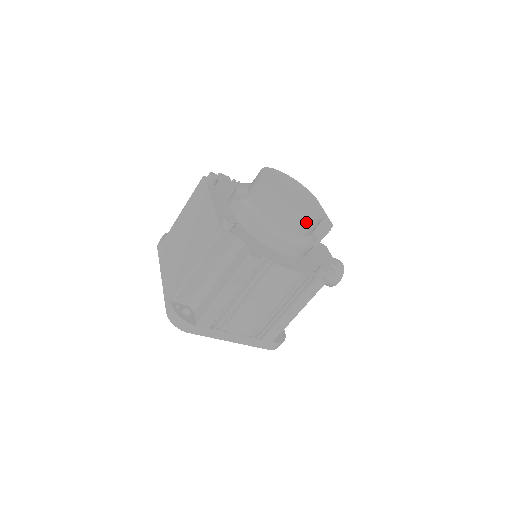
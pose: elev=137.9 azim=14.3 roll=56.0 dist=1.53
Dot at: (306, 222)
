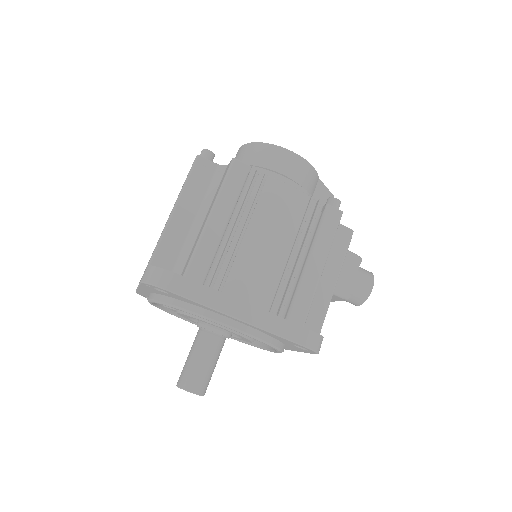
Dot at: (295, 162)
